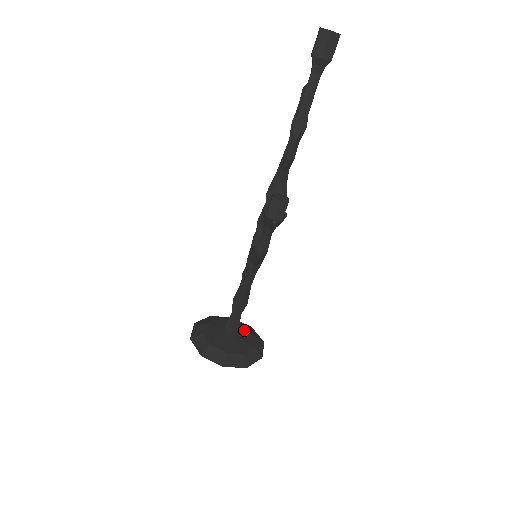
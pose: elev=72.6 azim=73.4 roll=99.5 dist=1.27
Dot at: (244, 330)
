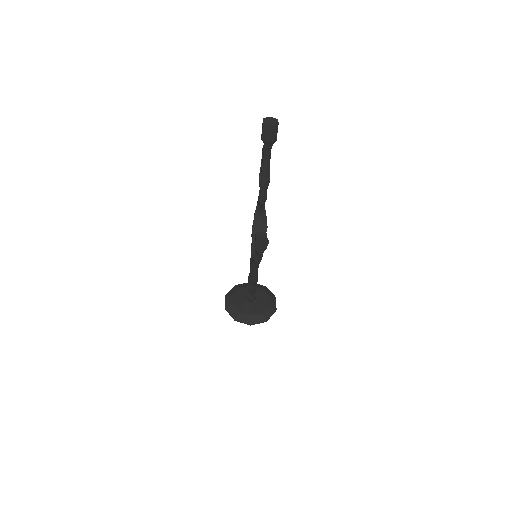
Dot at: (260, 293)
